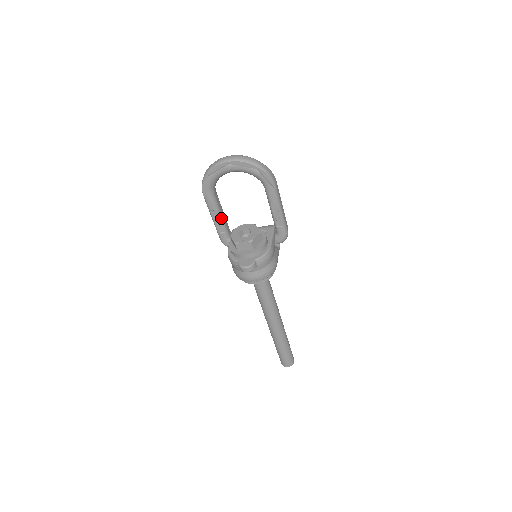
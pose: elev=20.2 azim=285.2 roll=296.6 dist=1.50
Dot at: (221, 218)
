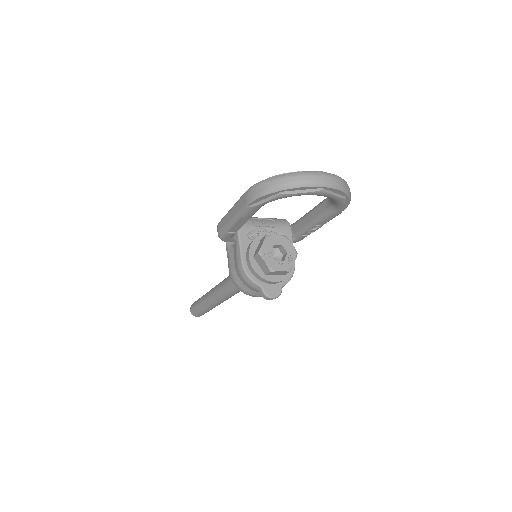
Dot at: (245, 222)
